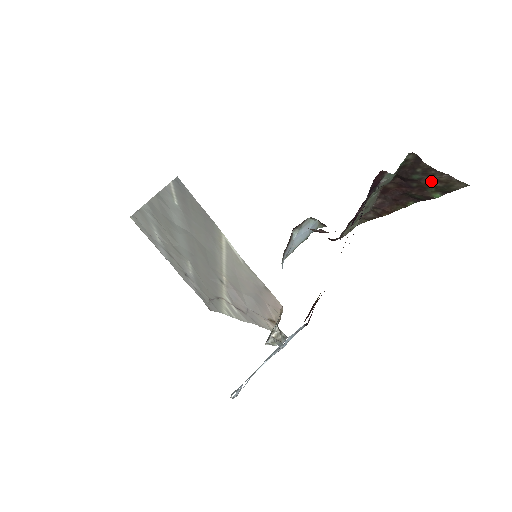
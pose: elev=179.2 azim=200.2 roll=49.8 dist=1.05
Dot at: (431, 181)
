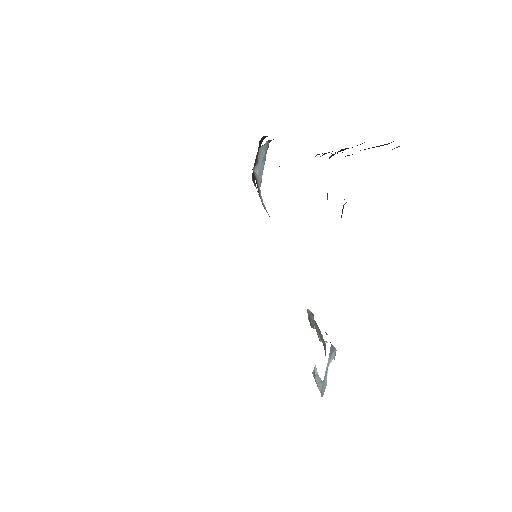
Dot at: occluded
